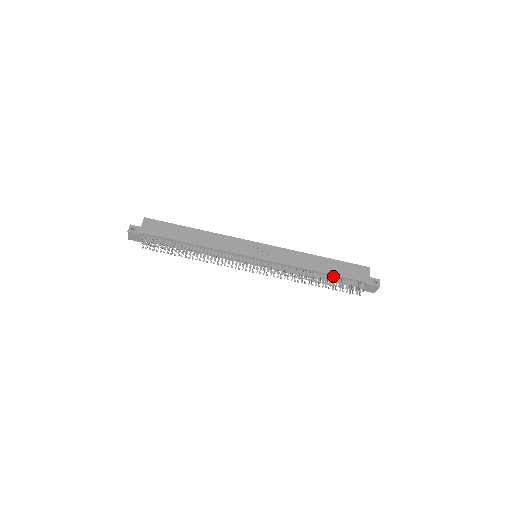
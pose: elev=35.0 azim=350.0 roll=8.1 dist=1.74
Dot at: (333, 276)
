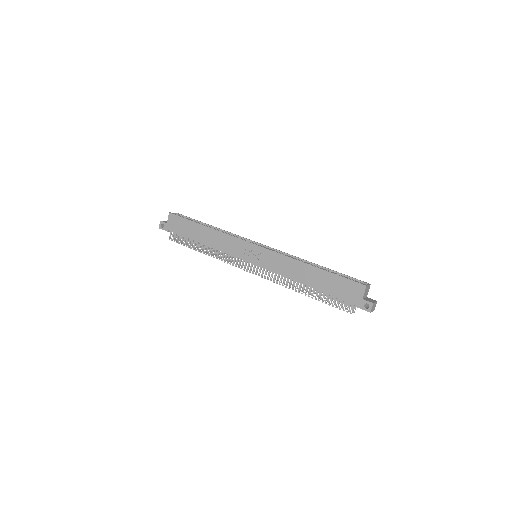
Dot at: (323, 291)
